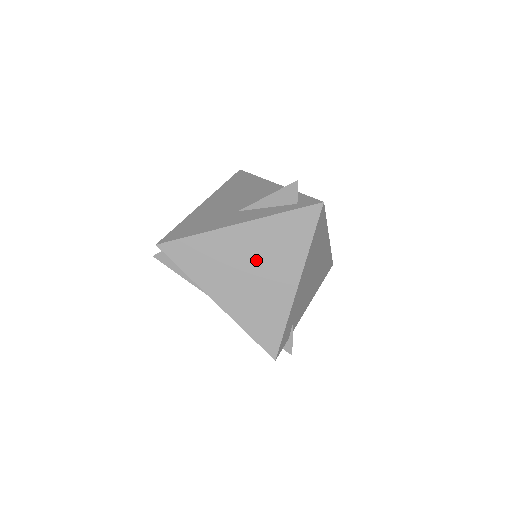
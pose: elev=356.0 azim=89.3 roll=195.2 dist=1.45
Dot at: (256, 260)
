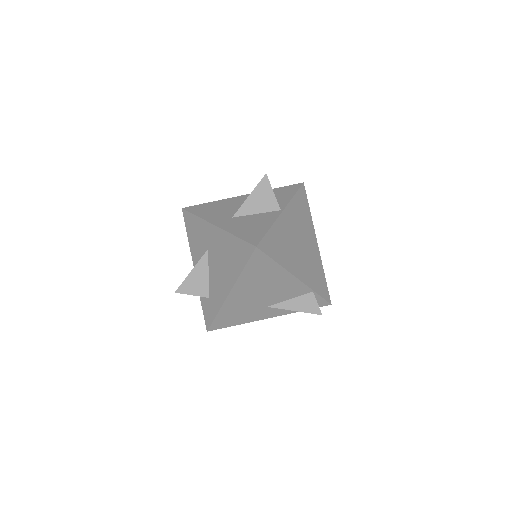
Dot at: occluded
